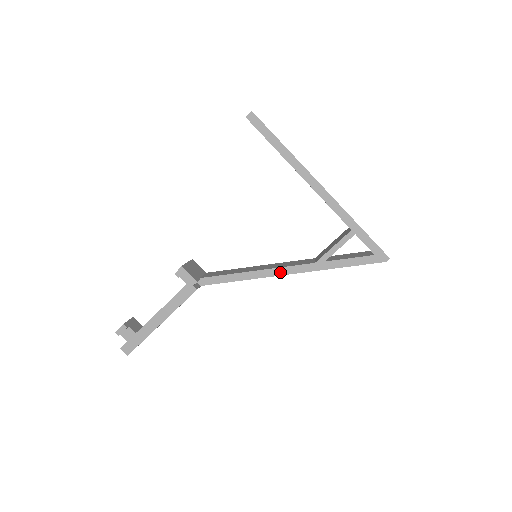
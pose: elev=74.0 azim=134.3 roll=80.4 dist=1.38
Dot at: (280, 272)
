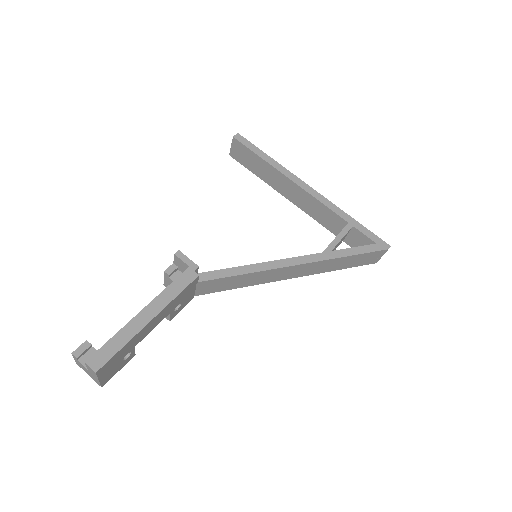
Dot at: (288, 263)
